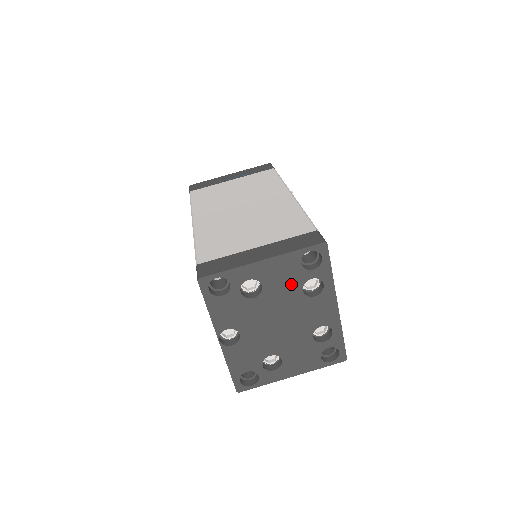
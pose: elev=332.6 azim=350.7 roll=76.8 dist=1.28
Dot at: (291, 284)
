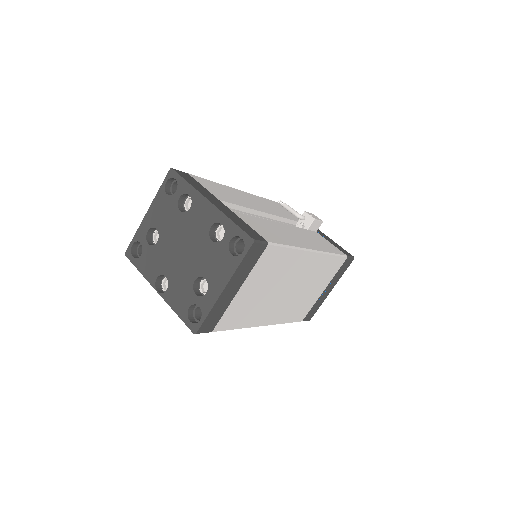
Dot at: (171, 213)
